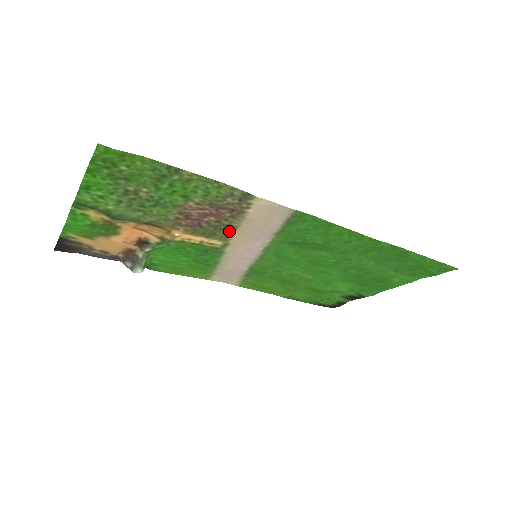
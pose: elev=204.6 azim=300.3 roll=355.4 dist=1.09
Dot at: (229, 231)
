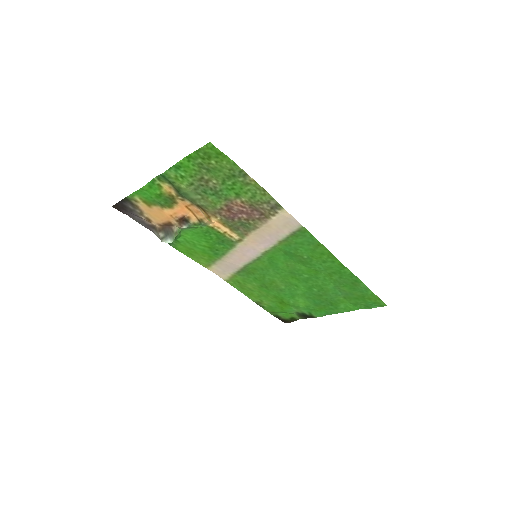
Dot at: (250, 230)
